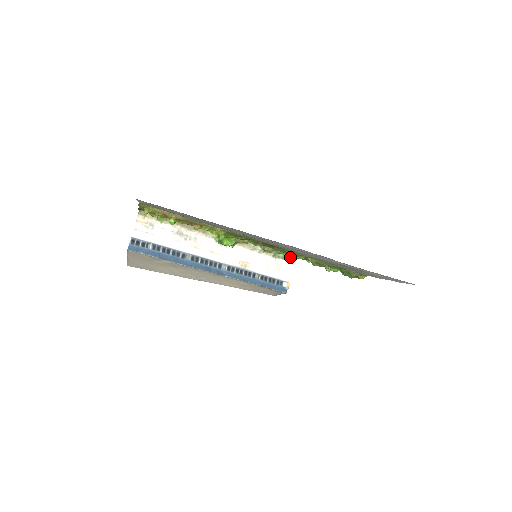
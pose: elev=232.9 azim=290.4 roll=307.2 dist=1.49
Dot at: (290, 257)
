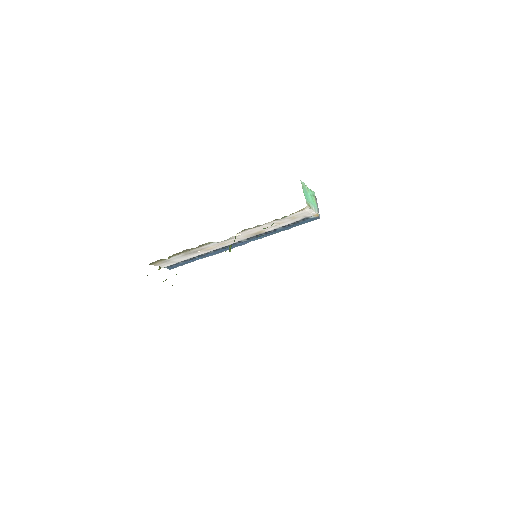
Dot at: occluded
